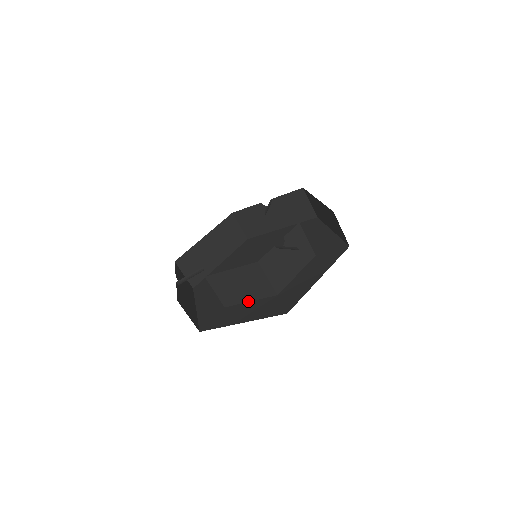
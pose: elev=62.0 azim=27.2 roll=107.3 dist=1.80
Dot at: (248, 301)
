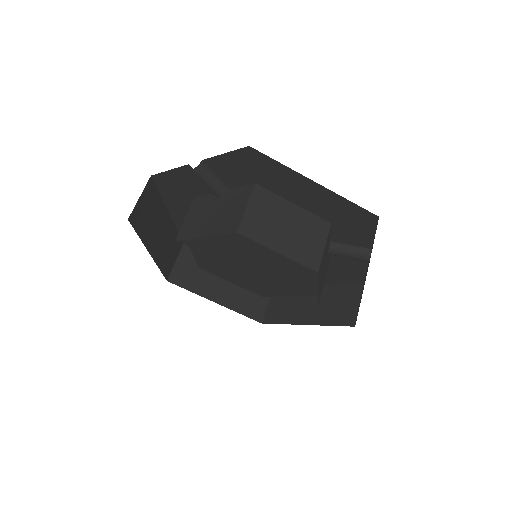
Dot at: (276, 250)
